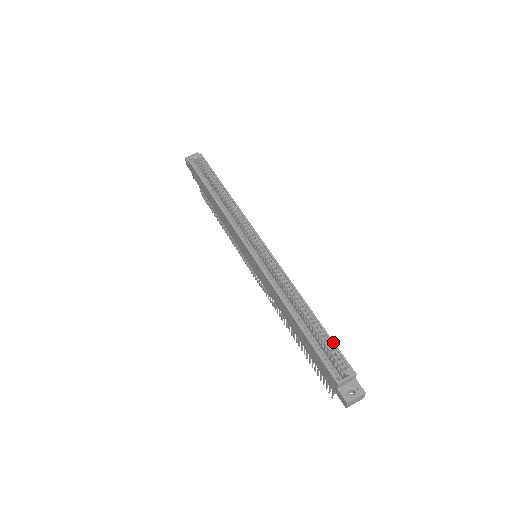
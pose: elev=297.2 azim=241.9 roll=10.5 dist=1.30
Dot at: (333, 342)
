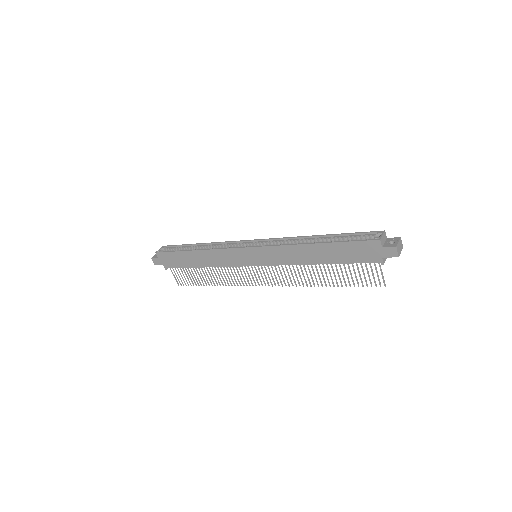
Dot at: (354, 233)
